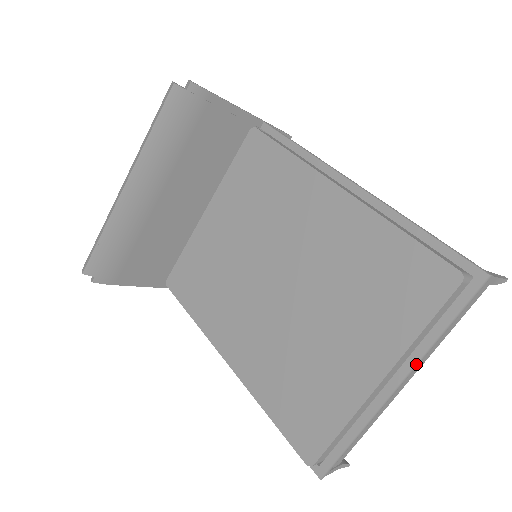
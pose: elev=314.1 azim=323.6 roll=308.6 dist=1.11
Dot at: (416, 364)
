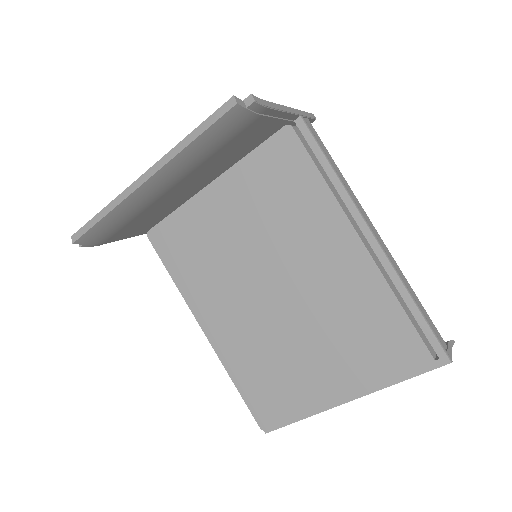
Dot at: occluded
